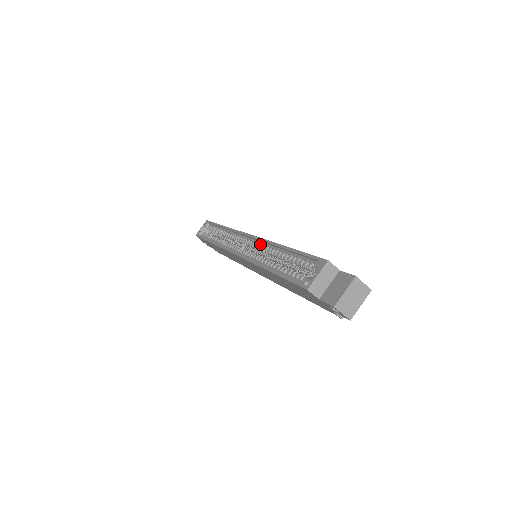
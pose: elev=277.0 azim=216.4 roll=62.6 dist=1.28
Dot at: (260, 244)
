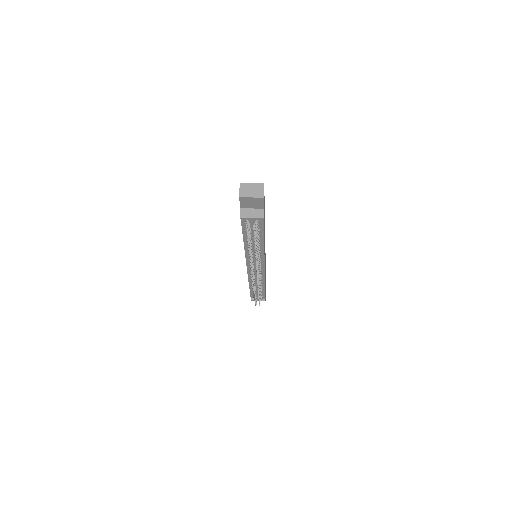
Dot at: occluded
